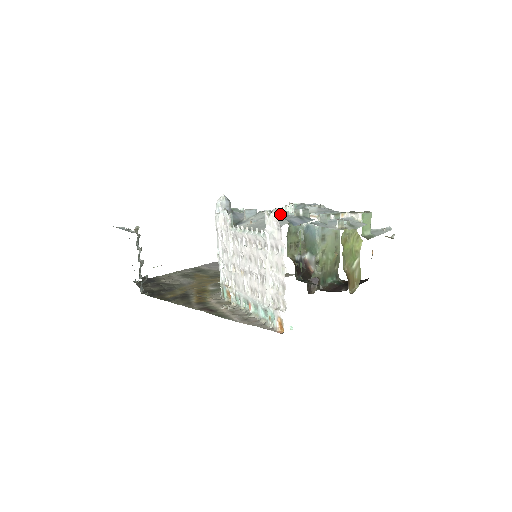
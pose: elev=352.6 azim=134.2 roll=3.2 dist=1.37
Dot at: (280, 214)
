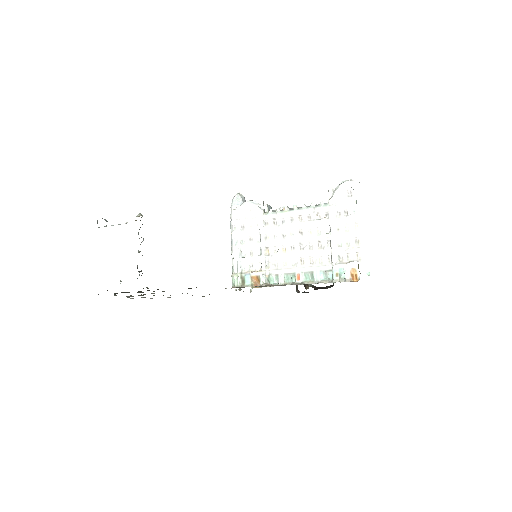
Dot at: occluded
